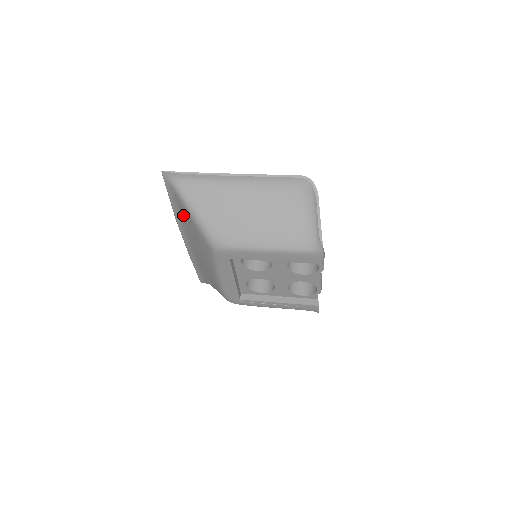
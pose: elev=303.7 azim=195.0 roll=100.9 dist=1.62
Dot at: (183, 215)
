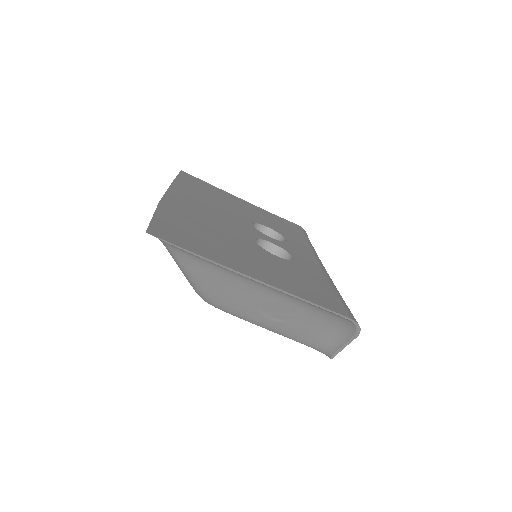
Dot at: occluded
